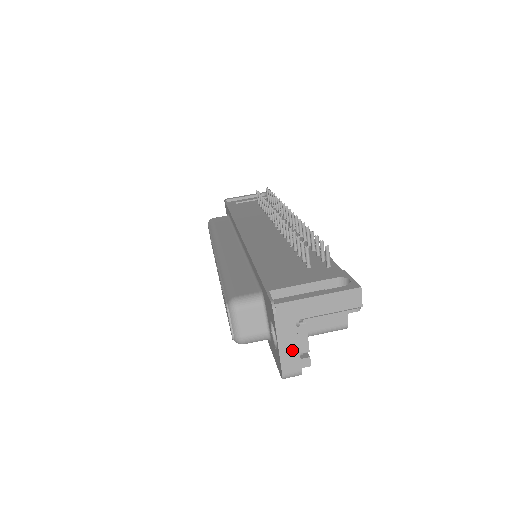
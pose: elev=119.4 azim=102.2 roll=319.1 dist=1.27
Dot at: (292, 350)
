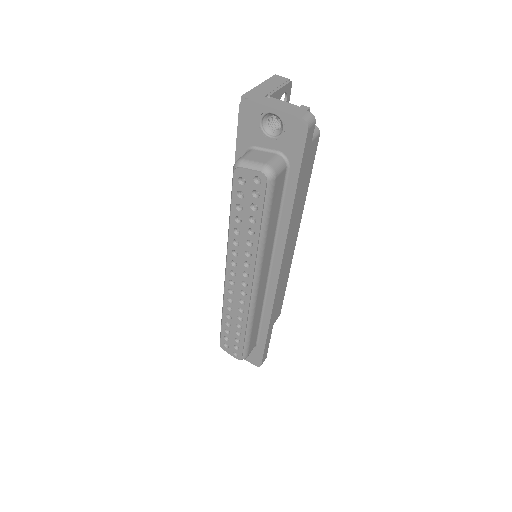
Dot at: (286, 107)
